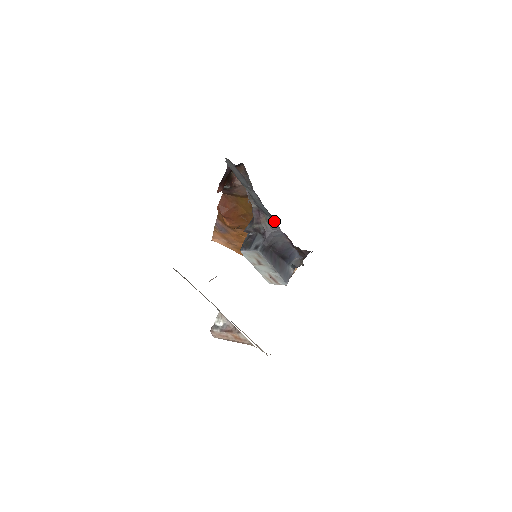
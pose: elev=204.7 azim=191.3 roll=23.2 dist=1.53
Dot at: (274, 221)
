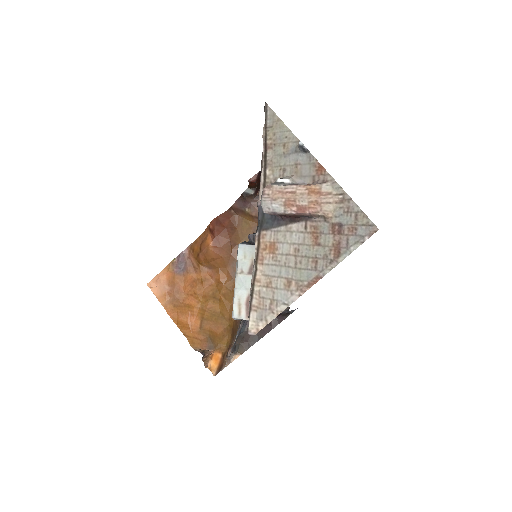
Dot at: occluded
